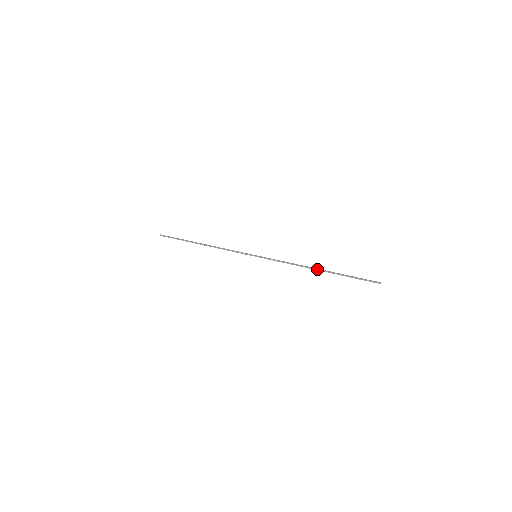
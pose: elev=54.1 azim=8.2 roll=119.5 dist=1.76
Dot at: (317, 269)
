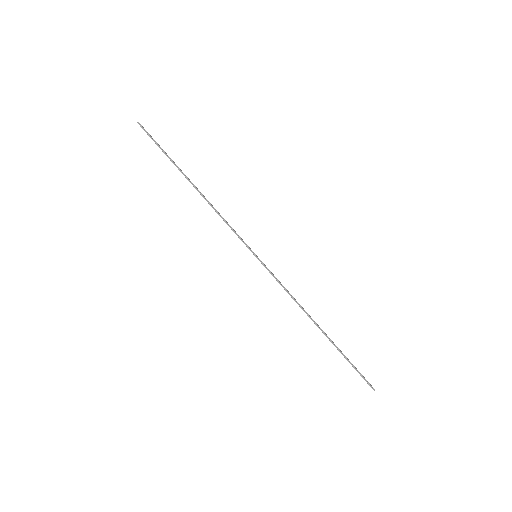
Dot at: occluded
